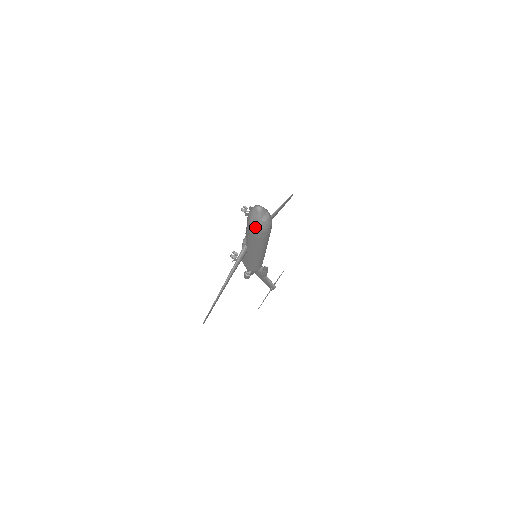
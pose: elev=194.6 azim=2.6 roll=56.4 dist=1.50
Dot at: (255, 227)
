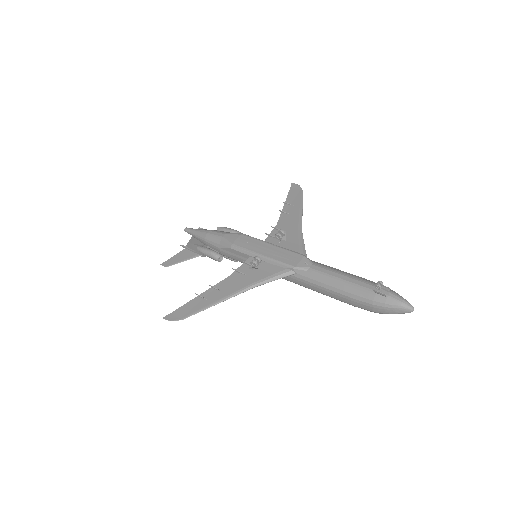
Dot at: (378, 310)
